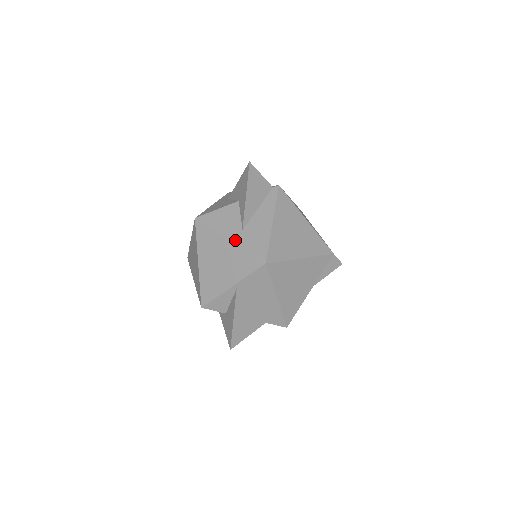
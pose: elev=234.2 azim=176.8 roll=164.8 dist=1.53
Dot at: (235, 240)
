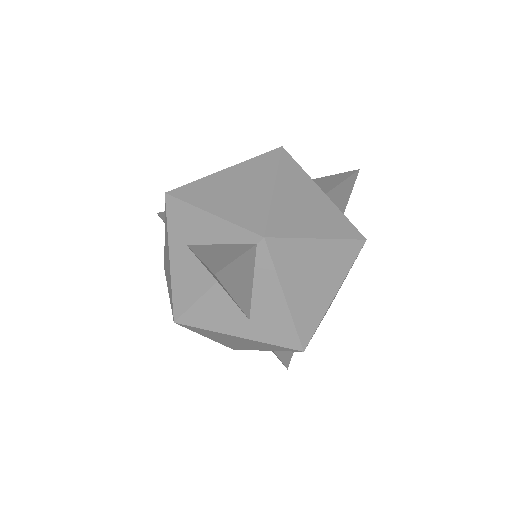
Dot at: (248, 336)
